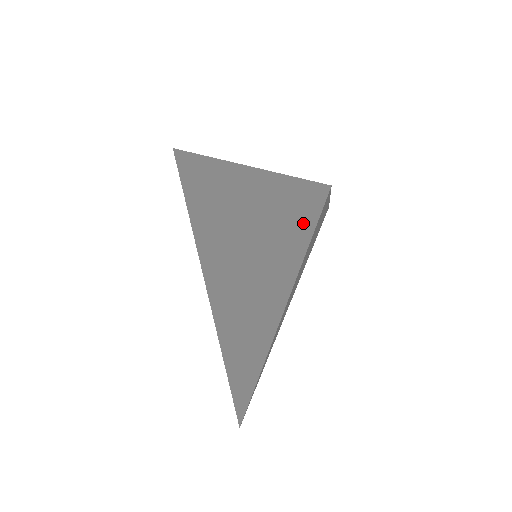
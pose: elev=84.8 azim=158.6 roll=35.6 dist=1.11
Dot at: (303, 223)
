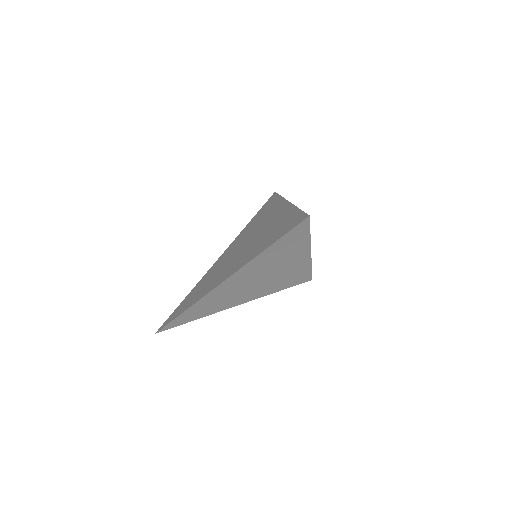
Dot at: (287, 229)
